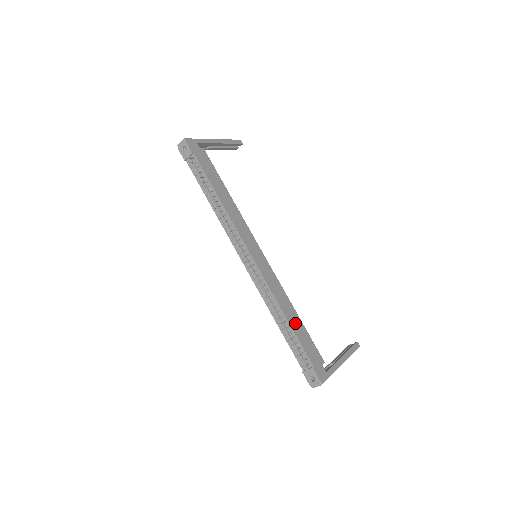
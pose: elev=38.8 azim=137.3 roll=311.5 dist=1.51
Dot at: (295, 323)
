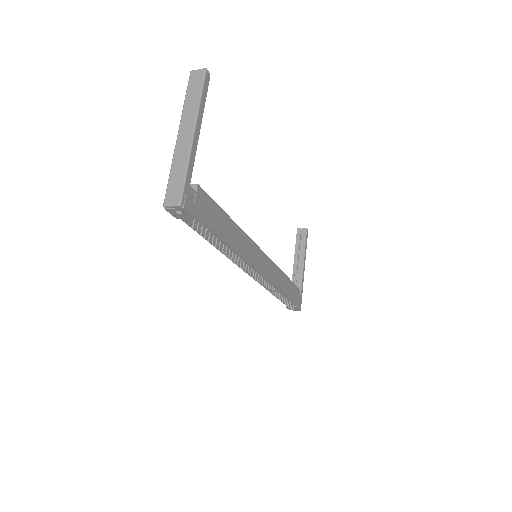
Dot at: (287, 288)
